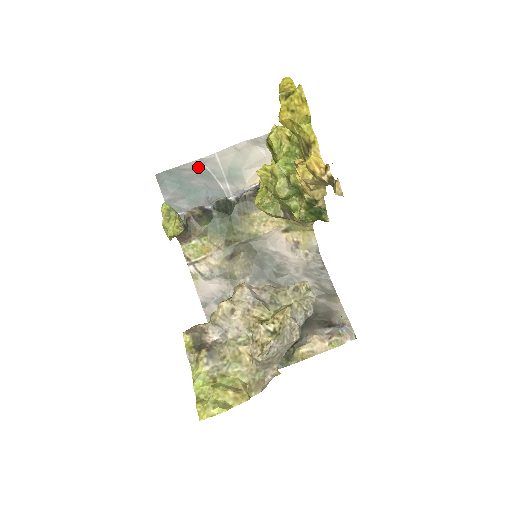
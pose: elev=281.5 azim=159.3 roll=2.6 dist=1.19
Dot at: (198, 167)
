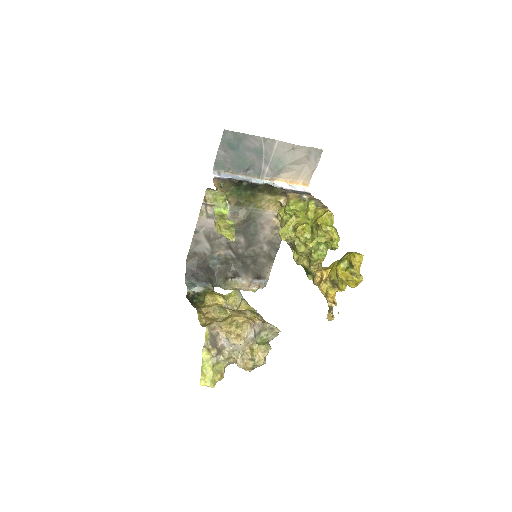
Dot at: (258, 143)
